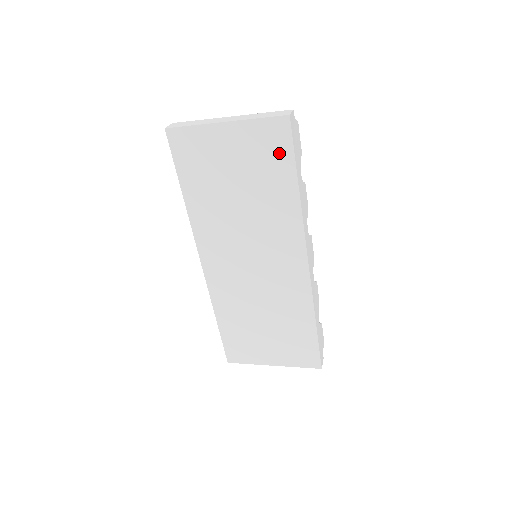
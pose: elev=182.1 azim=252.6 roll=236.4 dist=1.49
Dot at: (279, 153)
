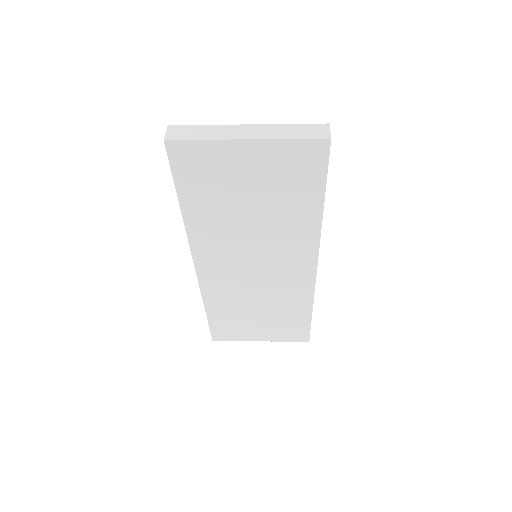
Dot at: (309, 174)
